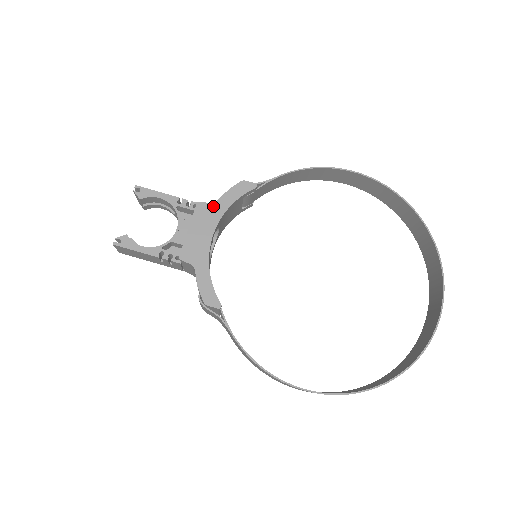
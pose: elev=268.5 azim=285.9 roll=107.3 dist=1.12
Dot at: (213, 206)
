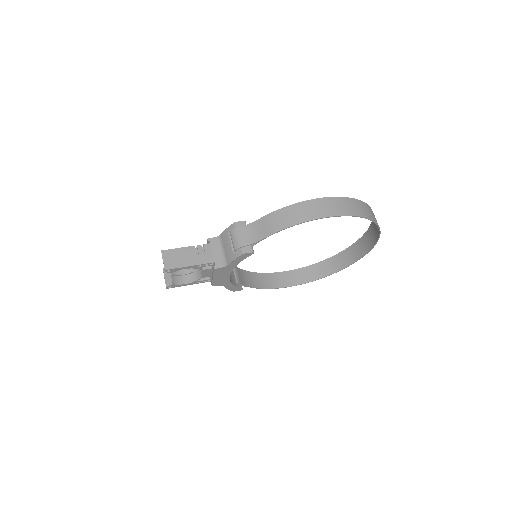
Dot at: occluded
